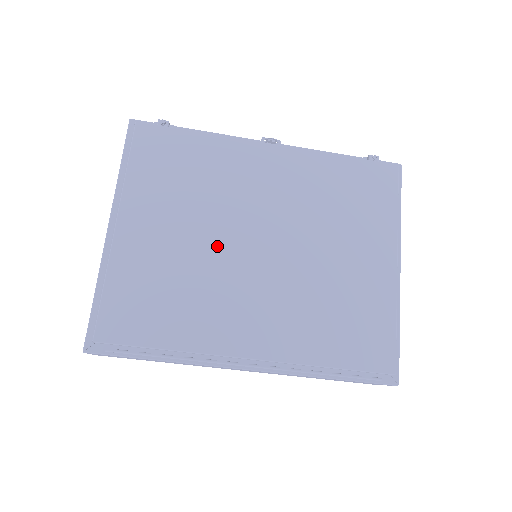
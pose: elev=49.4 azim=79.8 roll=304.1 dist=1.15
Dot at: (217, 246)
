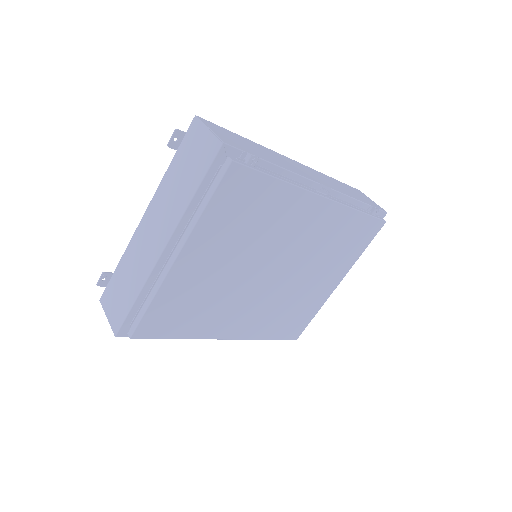
Dot at: (244, 275)
